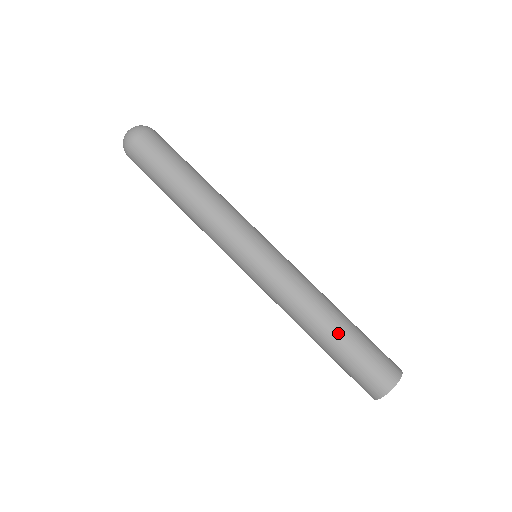
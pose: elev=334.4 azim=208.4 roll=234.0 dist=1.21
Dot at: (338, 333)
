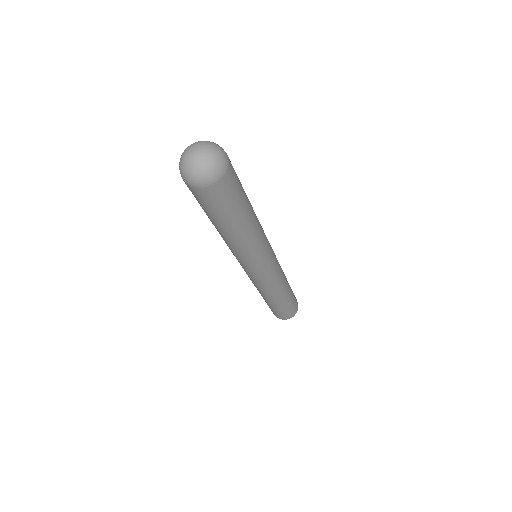
Dot at: (273, 304)
